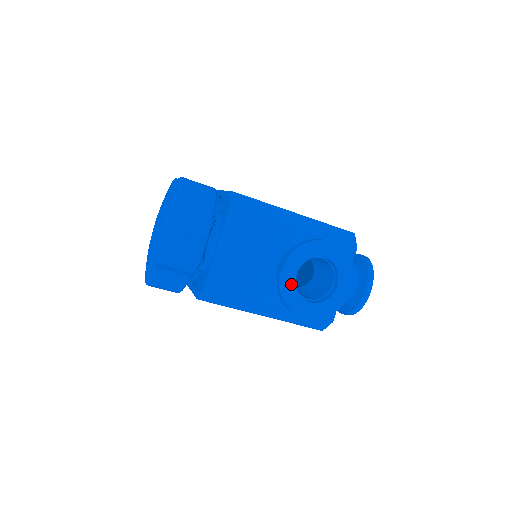
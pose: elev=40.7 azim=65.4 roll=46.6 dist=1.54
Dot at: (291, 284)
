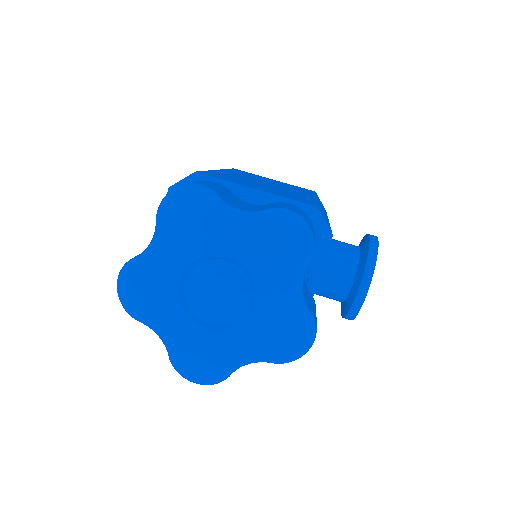
Dot at: occluded
